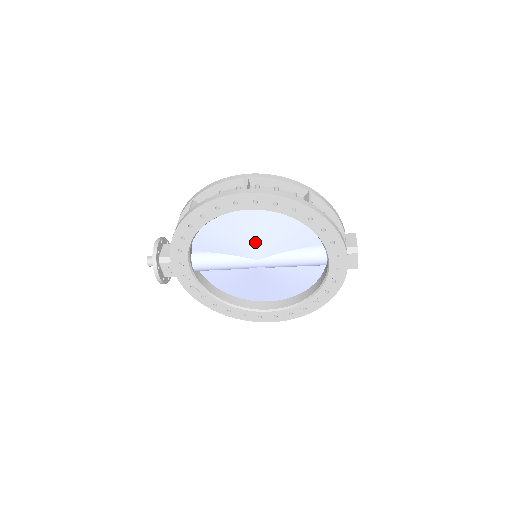
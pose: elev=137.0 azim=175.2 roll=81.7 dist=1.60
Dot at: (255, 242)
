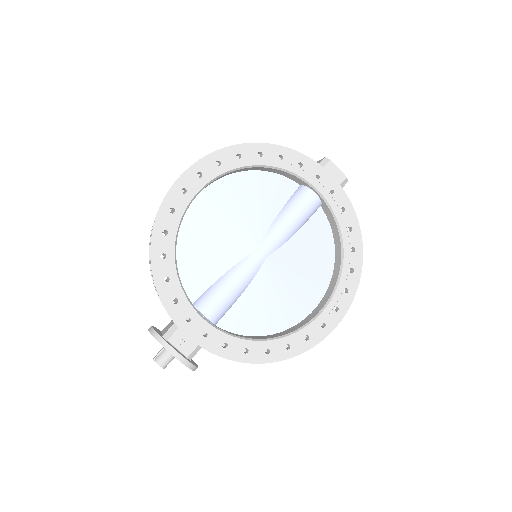
Dot at: (239, 231)
